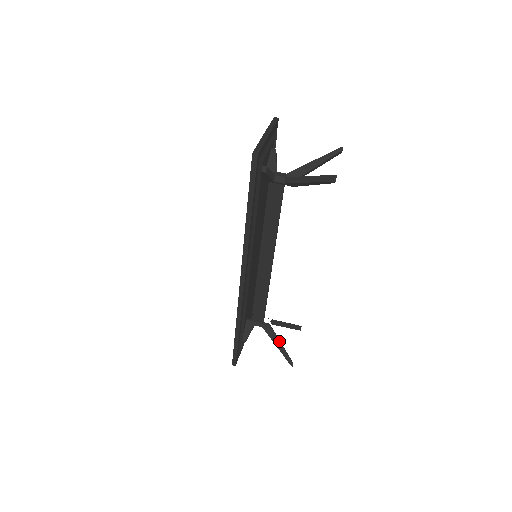
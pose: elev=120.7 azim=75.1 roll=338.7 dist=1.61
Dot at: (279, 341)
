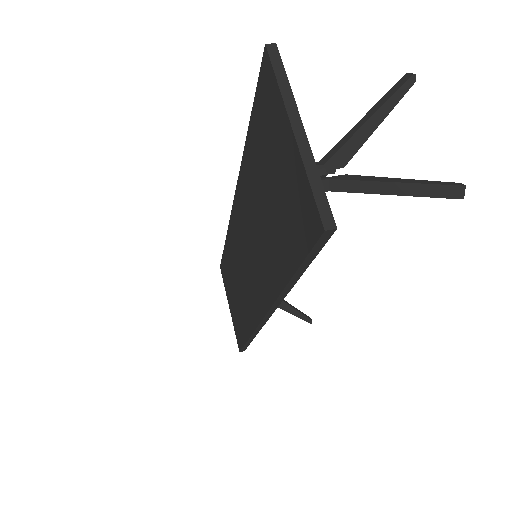
Dot at: (289, 306)
